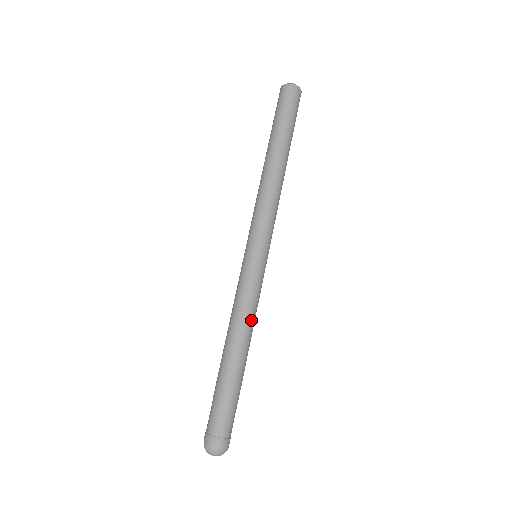
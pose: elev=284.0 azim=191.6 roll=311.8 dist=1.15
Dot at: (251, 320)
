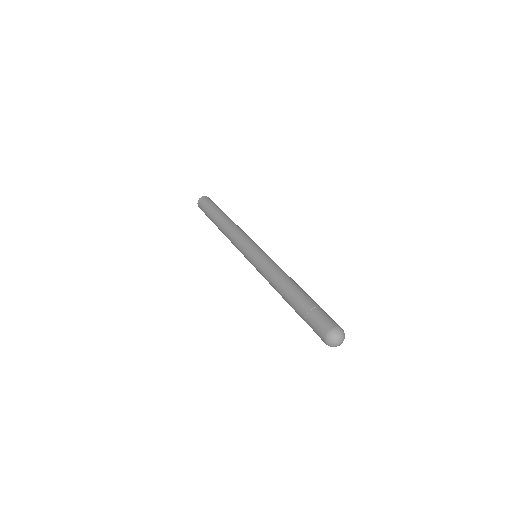
Dot at: (283, 272)
